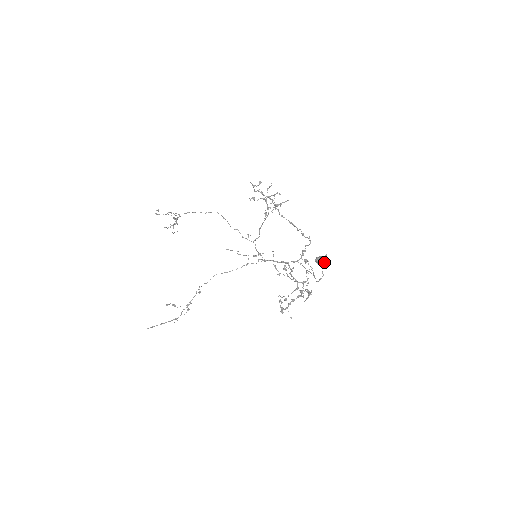
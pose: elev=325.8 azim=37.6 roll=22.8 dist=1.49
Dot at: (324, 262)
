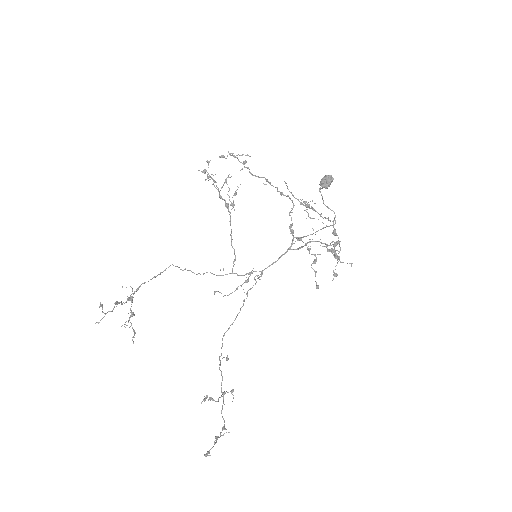
Dot at: (331, 178)
